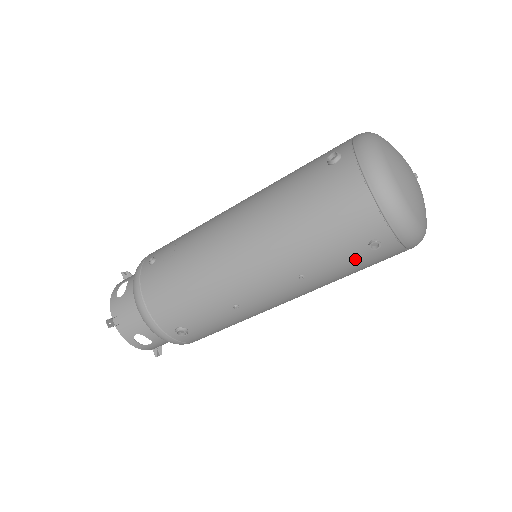
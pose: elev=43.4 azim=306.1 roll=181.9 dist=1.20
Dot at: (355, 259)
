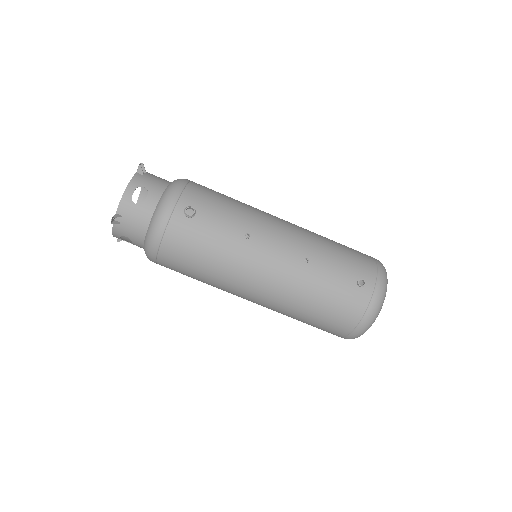
Dot at: (342, 282)
